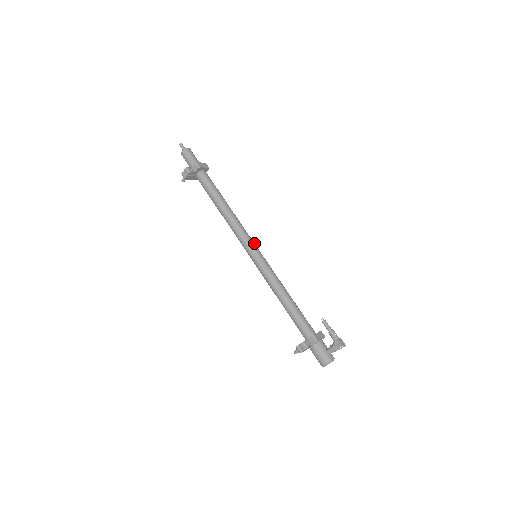
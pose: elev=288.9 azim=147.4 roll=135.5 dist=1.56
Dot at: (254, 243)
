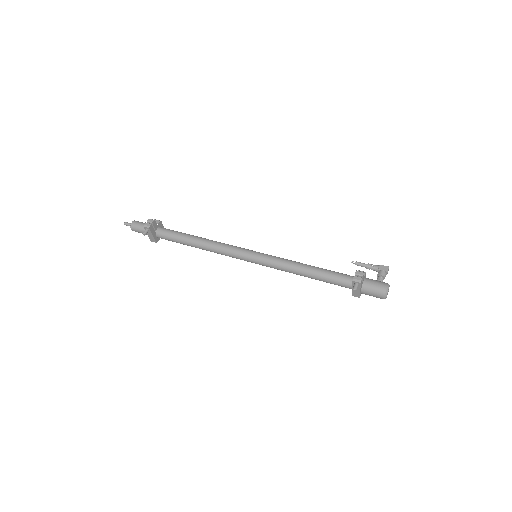
Dot at: occluded
